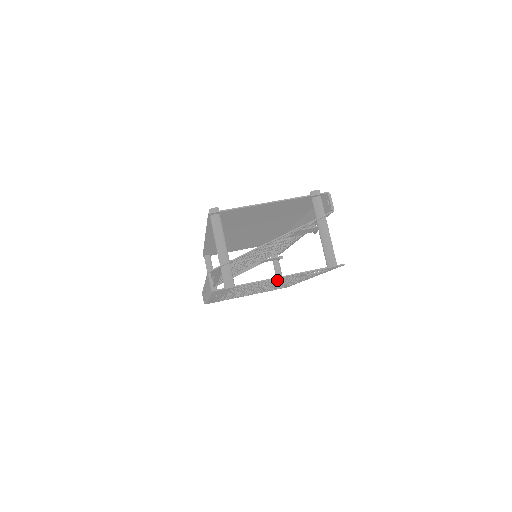
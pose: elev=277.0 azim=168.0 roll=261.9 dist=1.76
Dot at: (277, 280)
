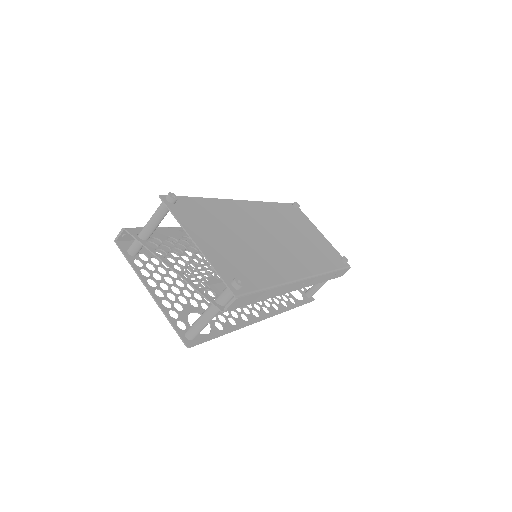
Dot at: (180, 289)
